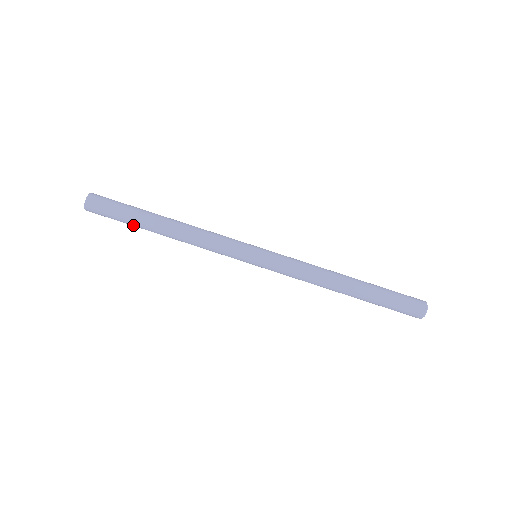
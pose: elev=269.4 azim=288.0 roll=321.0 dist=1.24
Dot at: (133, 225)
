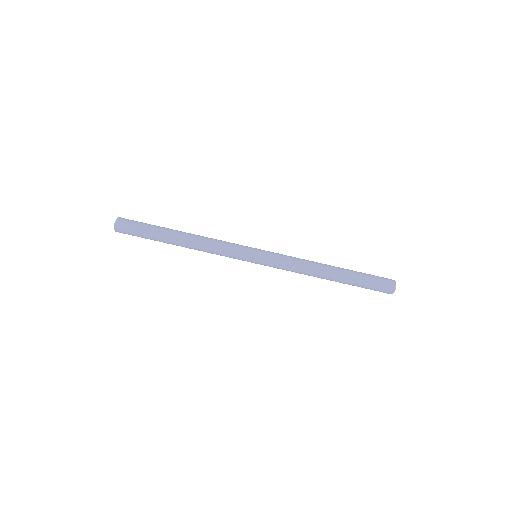
Dot at: (155, 238)
